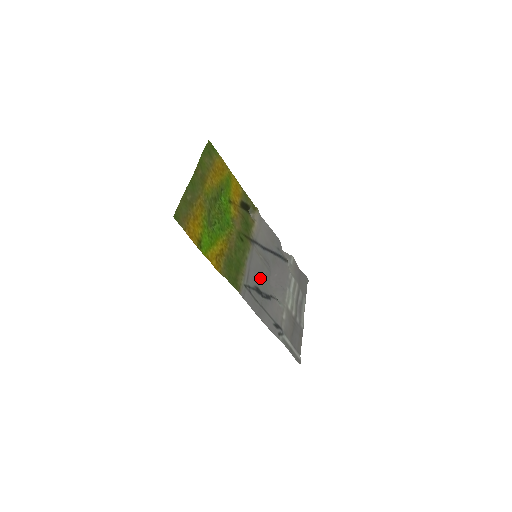
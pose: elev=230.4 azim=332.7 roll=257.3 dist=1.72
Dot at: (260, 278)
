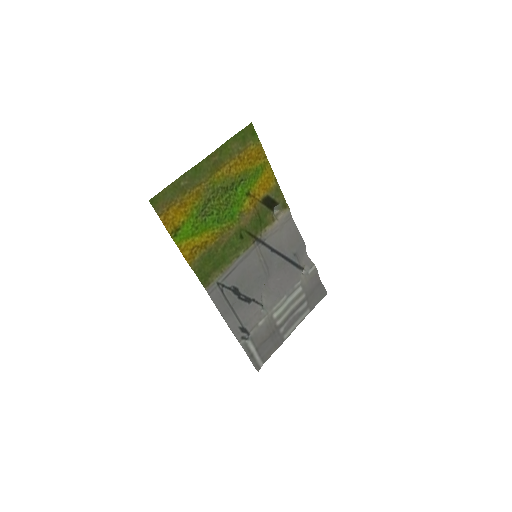
Dot at: (247, 279)
